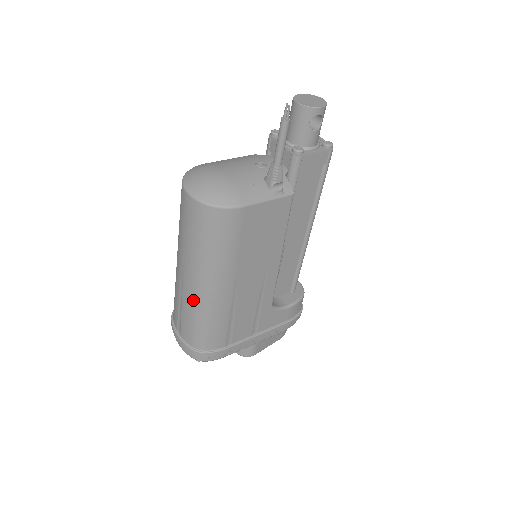
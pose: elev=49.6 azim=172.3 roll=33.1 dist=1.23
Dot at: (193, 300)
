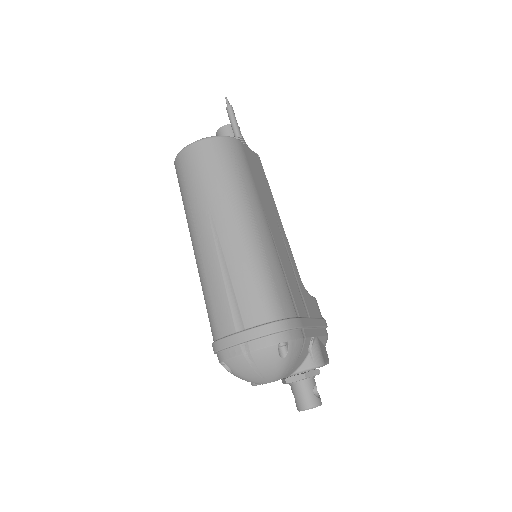
Dot at: (241, 248)
